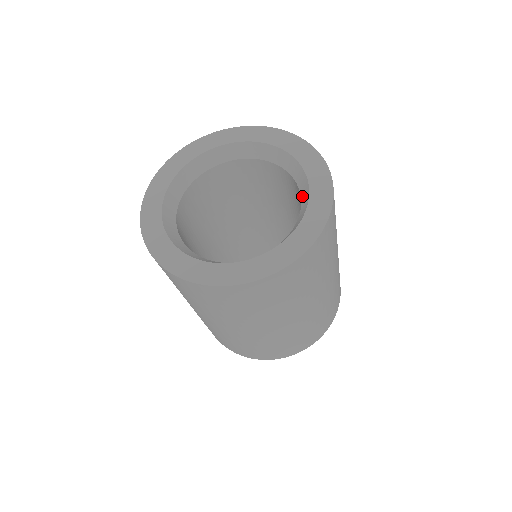
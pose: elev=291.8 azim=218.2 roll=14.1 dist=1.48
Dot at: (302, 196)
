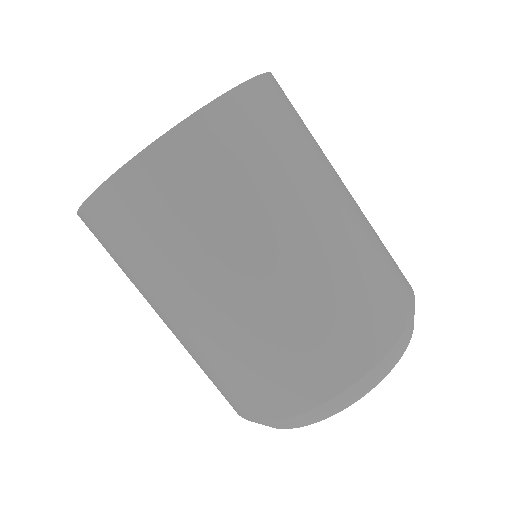
Dot at: occluded
